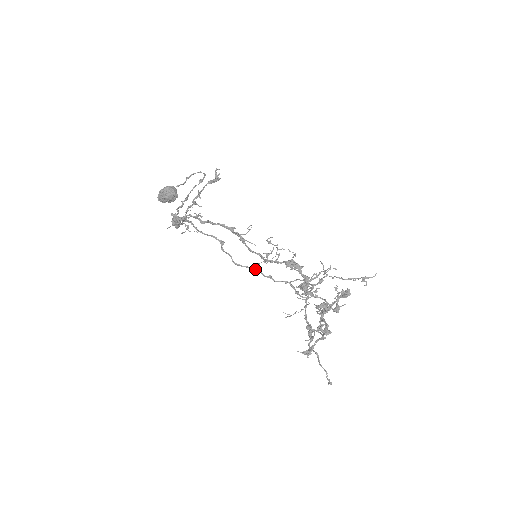
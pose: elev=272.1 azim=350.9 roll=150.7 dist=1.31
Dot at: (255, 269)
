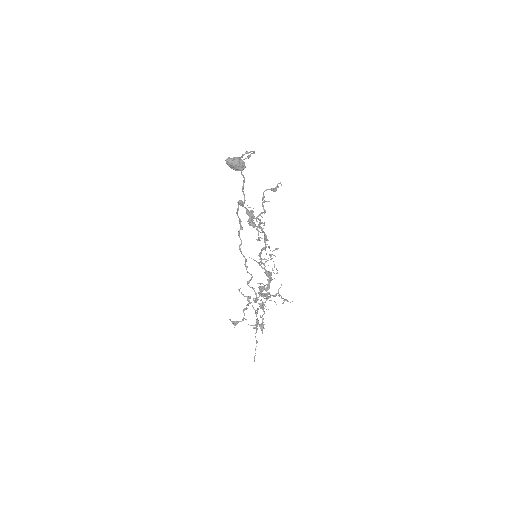
Dot at: (246, 260)
